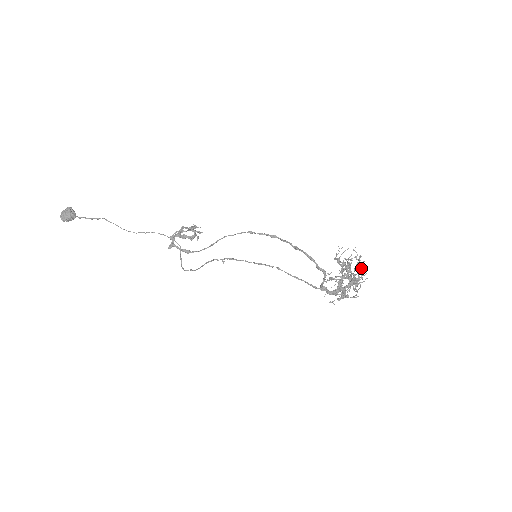
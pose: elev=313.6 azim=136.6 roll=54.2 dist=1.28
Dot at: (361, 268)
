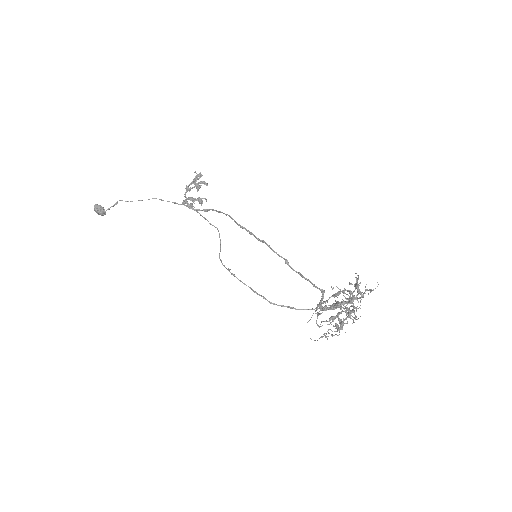
Dot at: (358, 293)
